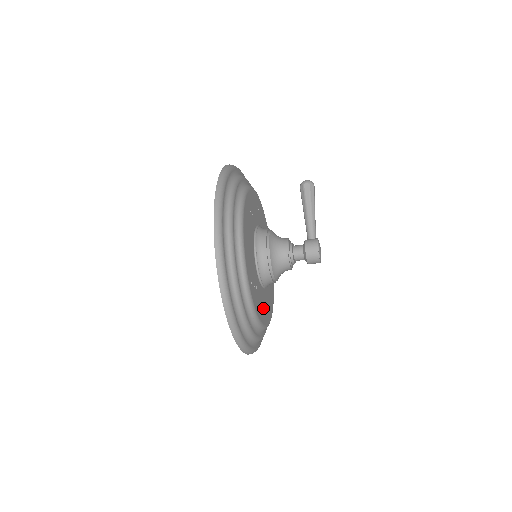
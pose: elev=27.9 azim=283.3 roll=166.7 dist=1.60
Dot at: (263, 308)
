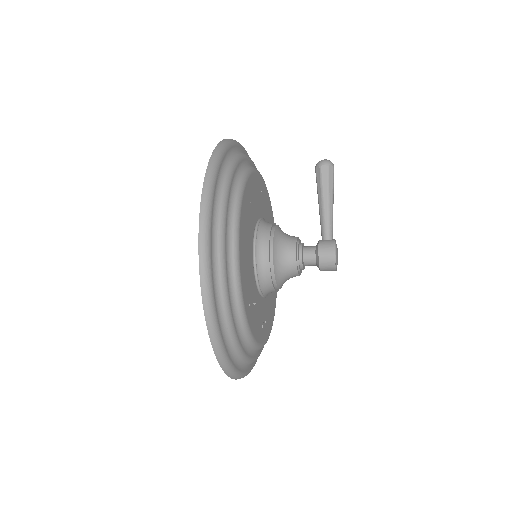
Dot at: (263, 323)
